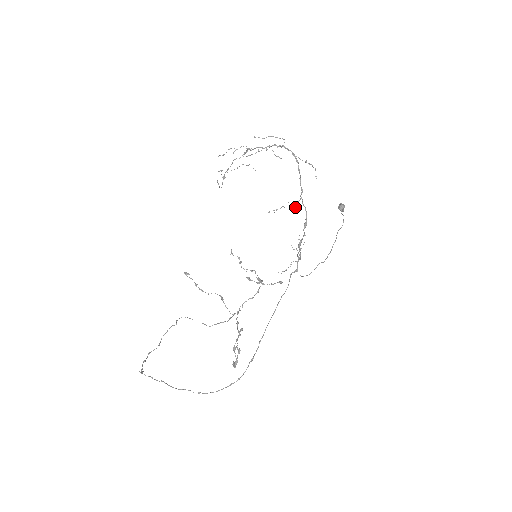
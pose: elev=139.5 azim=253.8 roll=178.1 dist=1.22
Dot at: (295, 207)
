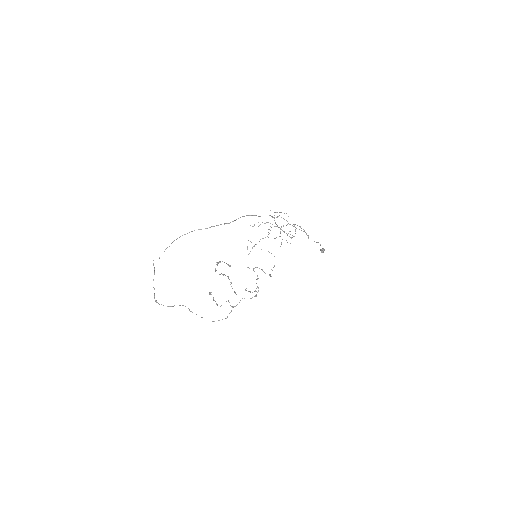
Dot at: occluded
